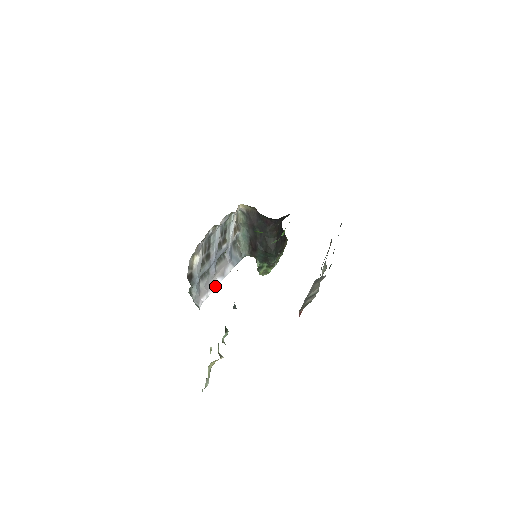
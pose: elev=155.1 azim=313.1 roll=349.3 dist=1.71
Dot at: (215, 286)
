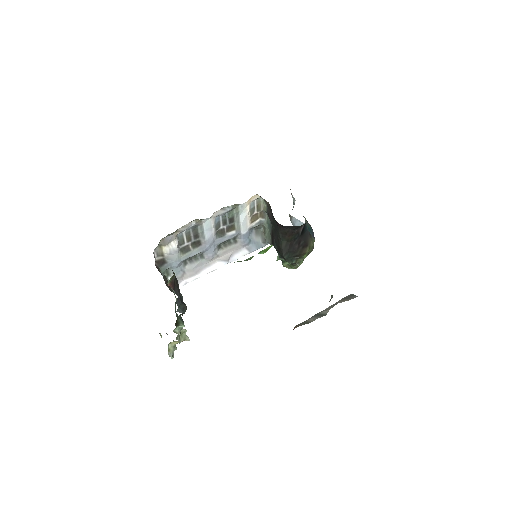
Dot at: (211, 270)
